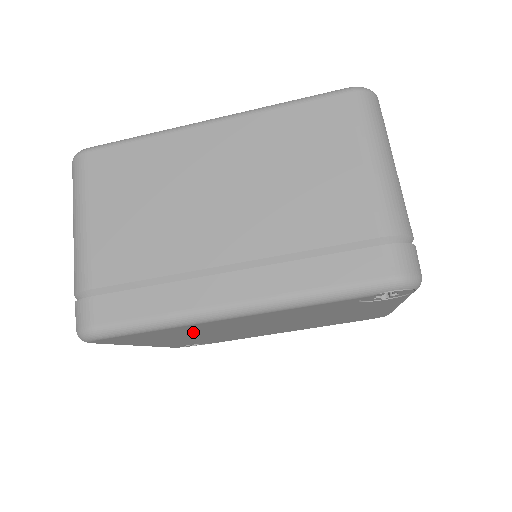
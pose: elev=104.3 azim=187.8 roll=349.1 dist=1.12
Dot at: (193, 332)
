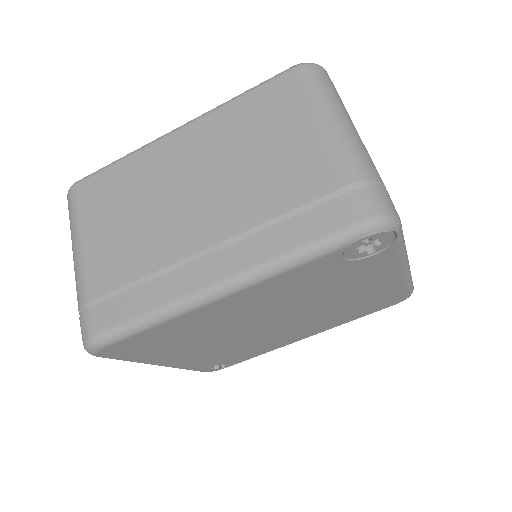
Dot at: (199, 333)
